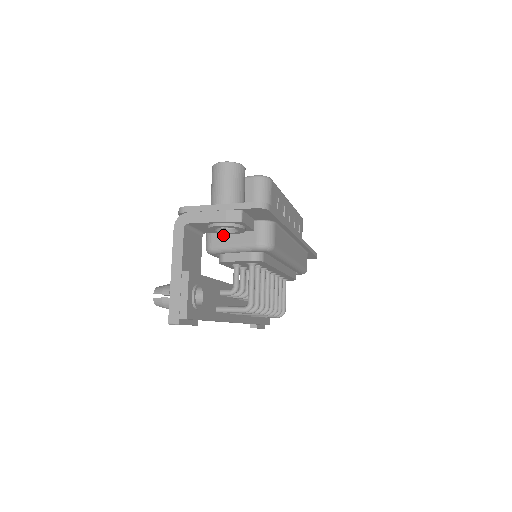
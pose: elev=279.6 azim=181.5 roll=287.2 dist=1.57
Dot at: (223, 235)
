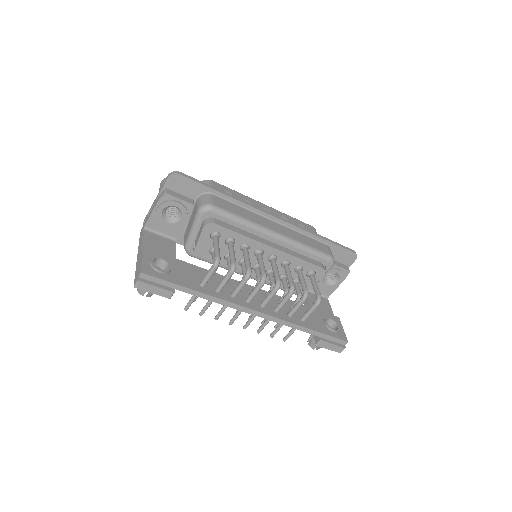
Dot at: (187, 231)
